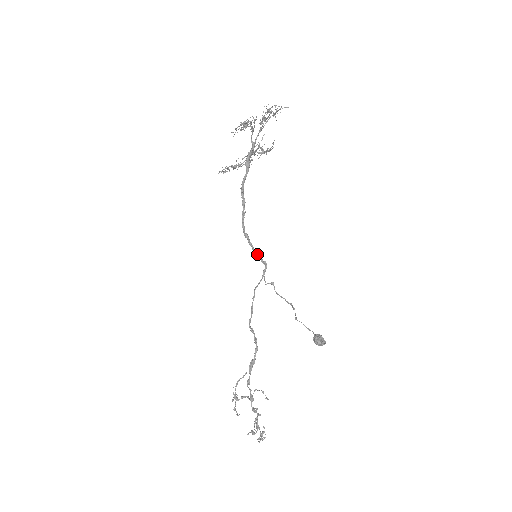
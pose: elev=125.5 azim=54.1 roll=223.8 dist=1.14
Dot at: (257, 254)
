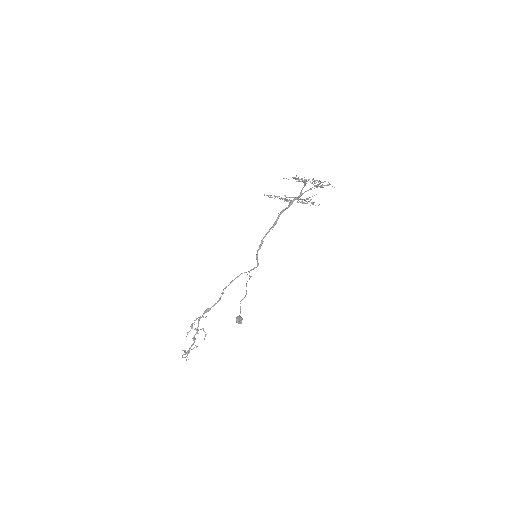
Dot at: (257, 255)
